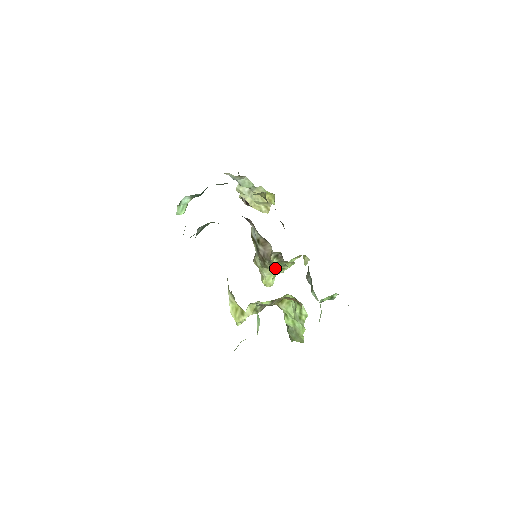
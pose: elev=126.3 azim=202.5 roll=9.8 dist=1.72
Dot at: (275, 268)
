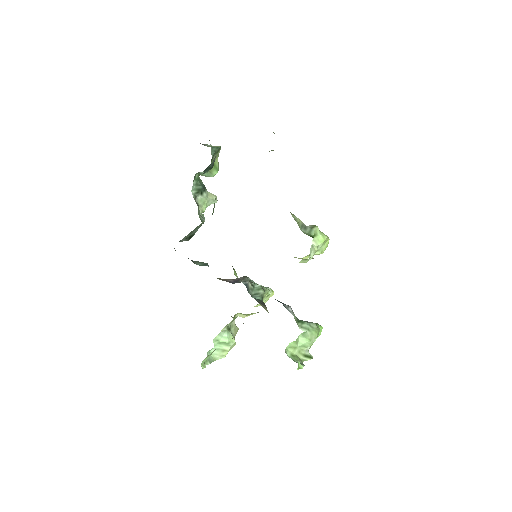
Dot at: occluded
